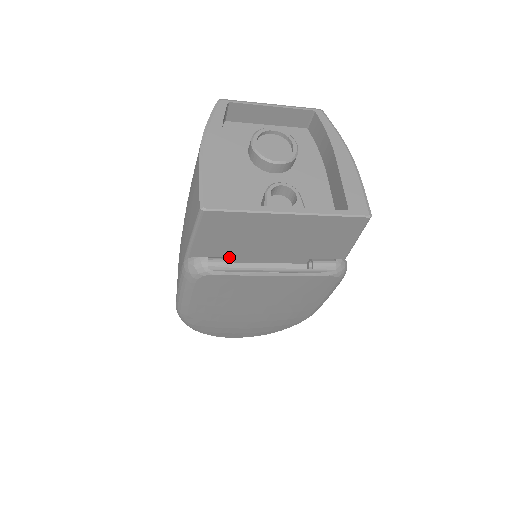
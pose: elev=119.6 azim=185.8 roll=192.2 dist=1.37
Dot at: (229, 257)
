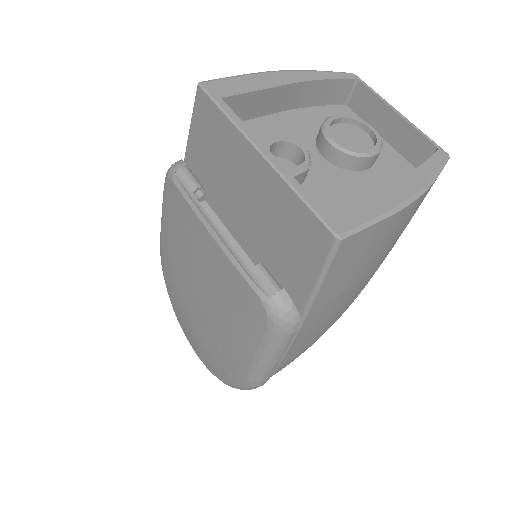
Dot at: occluded
